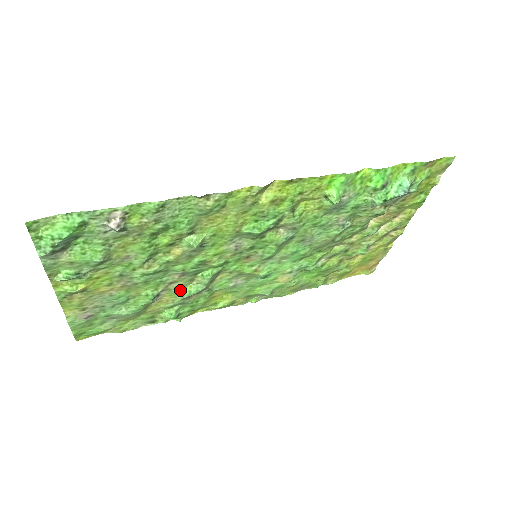
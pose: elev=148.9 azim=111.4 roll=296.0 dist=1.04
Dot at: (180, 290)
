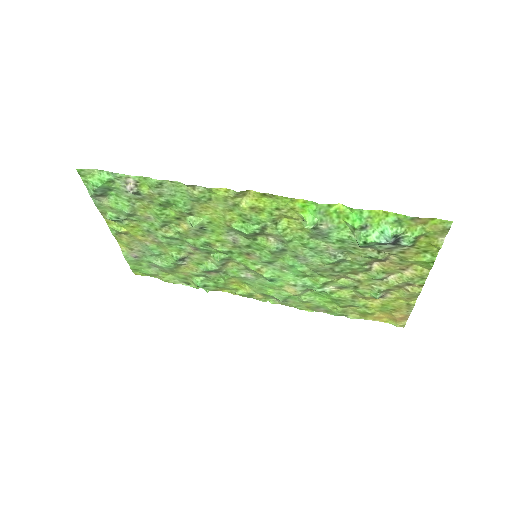
Dot at: (200, 263)
